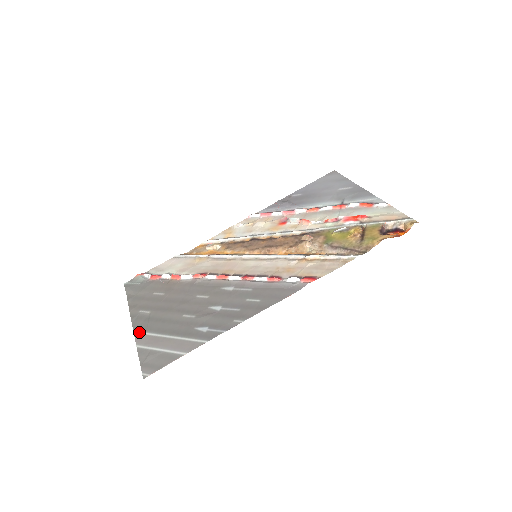
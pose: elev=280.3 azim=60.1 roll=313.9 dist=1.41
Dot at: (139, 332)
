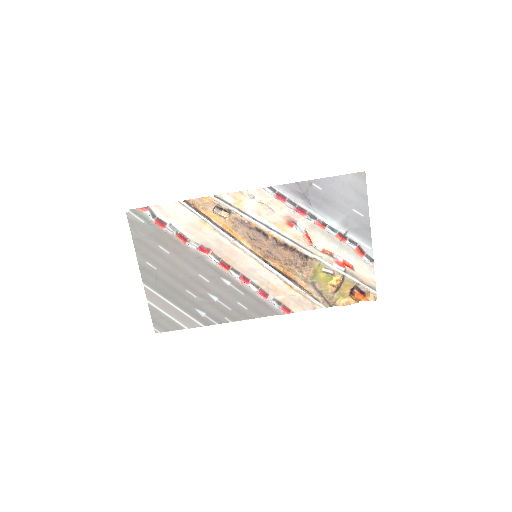
Dot at: (148, 288)
